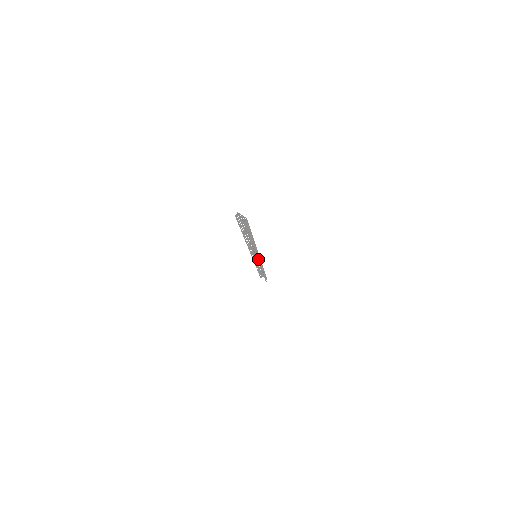
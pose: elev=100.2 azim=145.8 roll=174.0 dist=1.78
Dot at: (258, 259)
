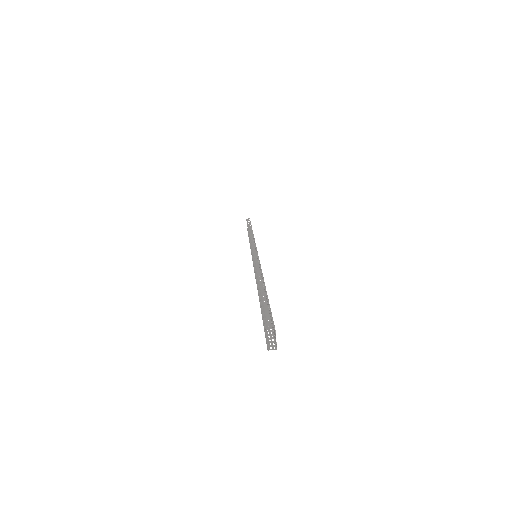
Dot at: occluded
